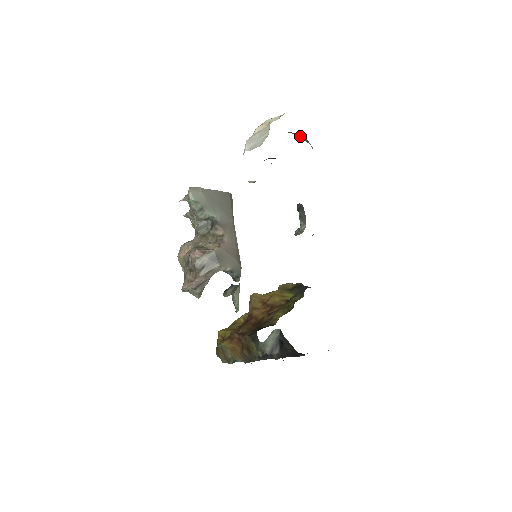
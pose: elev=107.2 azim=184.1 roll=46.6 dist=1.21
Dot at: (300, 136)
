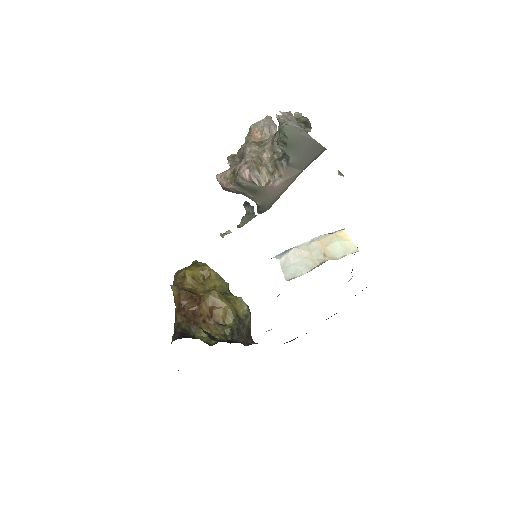
Dot at: occluded
